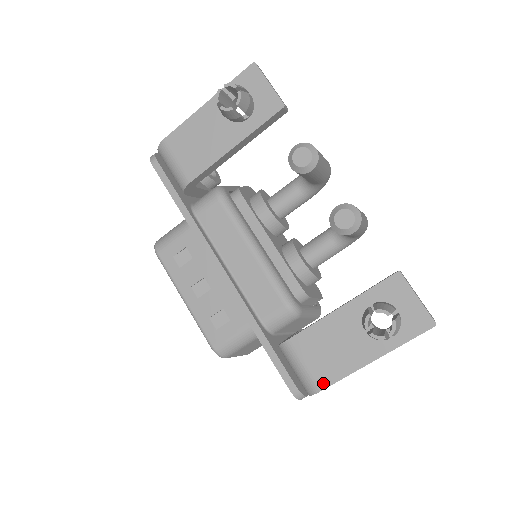
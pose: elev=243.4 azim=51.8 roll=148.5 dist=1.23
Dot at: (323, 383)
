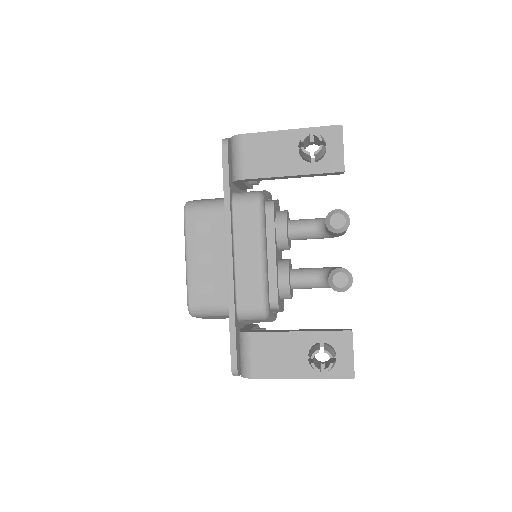
Dot at: (257, 374)
